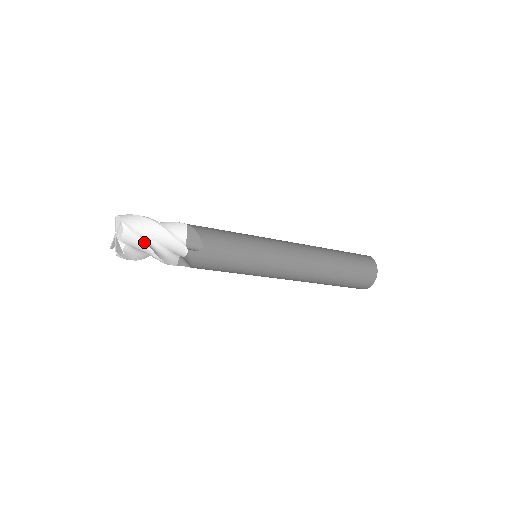
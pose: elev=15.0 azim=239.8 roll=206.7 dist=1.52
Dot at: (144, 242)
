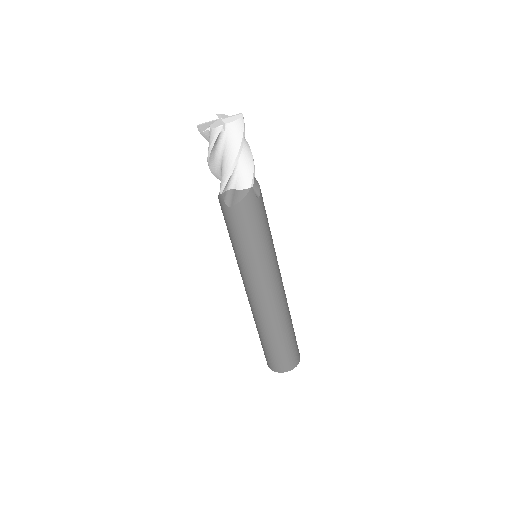
Dot at: (243, 142)
